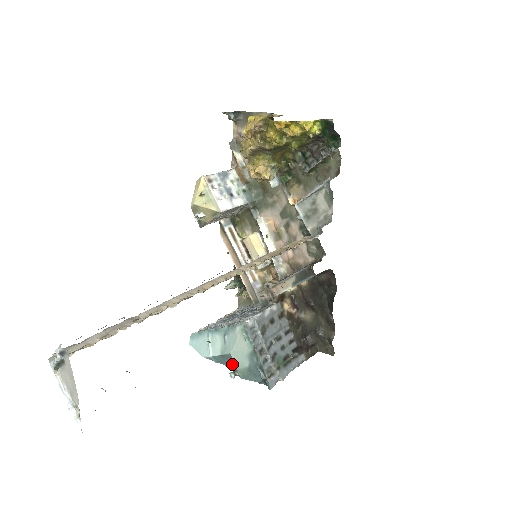
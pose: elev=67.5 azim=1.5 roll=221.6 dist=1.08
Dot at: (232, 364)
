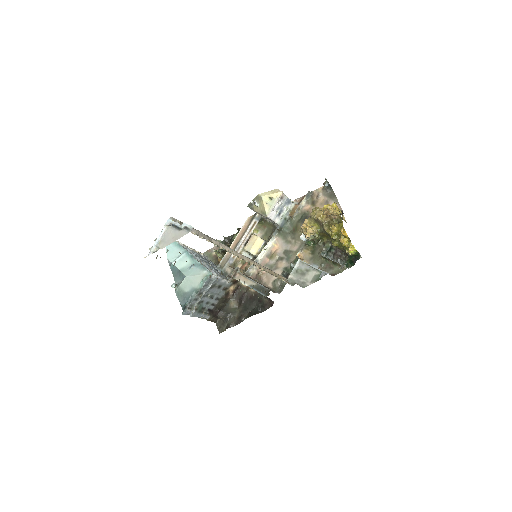
Dot at: (179, 281)
